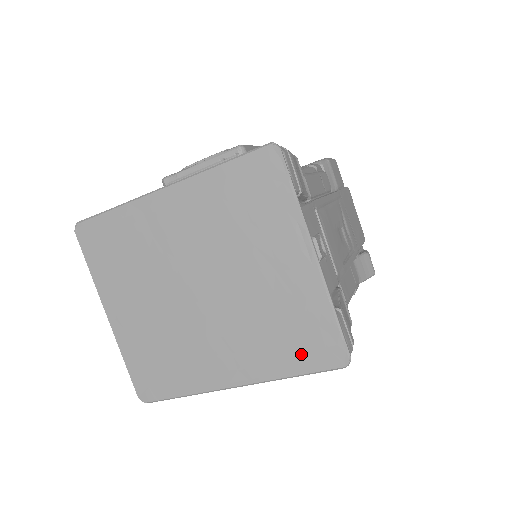
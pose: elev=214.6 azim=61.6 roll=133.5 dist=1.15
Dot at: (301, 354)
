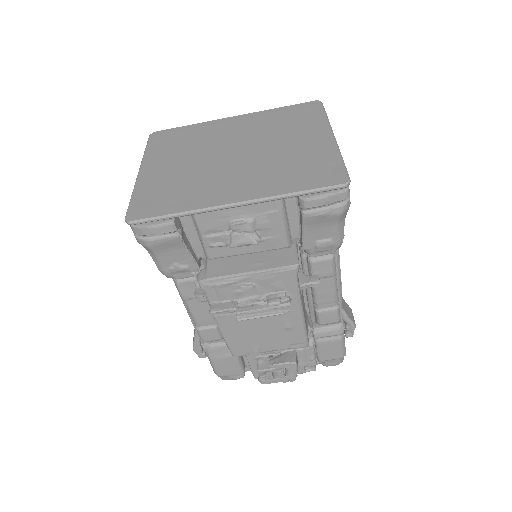
Dot at: (307, 179)
